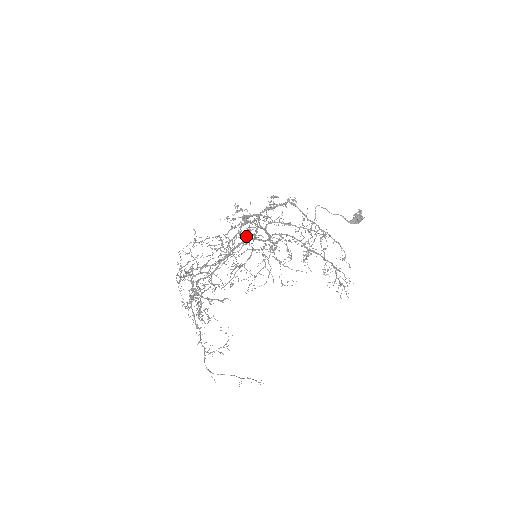
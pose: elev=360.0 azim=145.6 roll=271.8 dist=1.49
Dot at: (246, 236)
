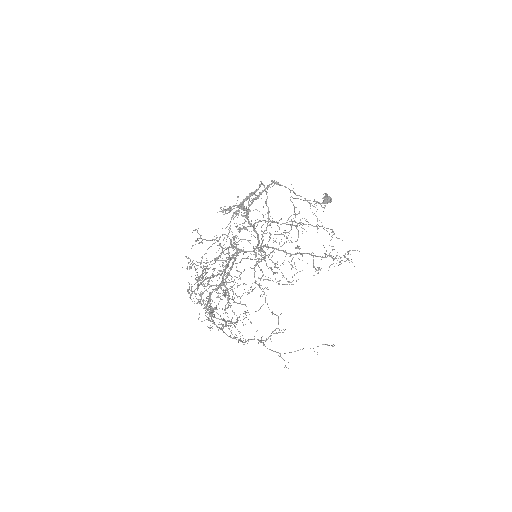
Dot at: (236, 247)
